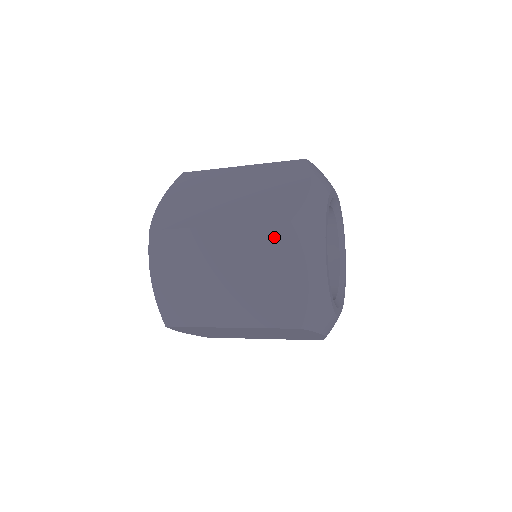
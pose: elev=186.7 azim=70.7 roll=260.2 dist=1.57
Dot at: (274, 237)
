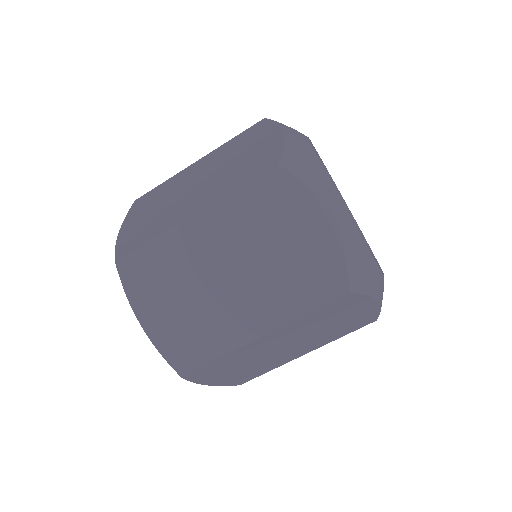
Dot at: (267, 193)
